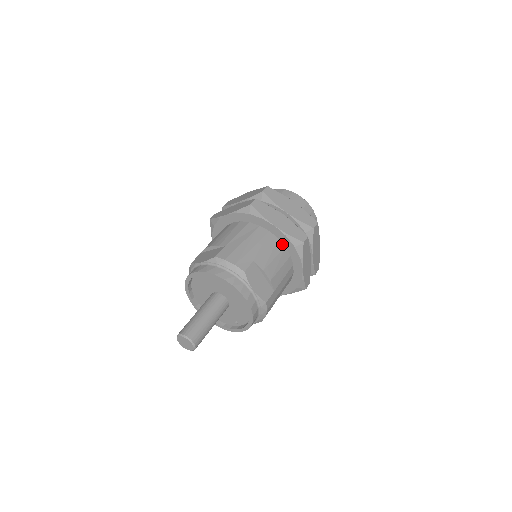
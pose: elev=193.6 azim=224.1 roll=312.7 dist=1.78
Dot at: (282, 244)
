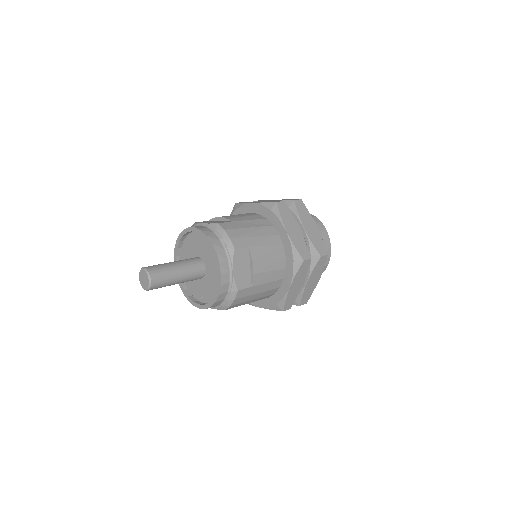
Dot at: (284, 252)
